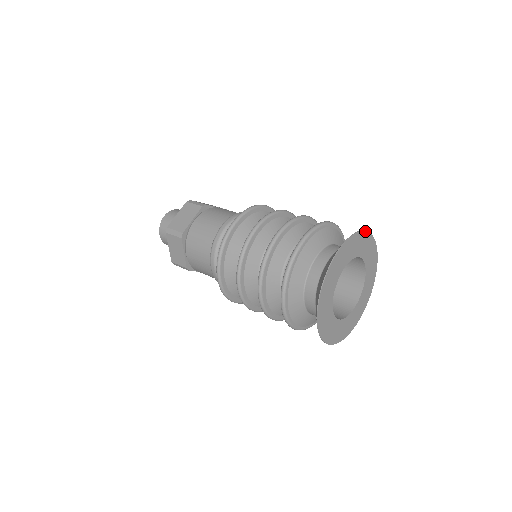
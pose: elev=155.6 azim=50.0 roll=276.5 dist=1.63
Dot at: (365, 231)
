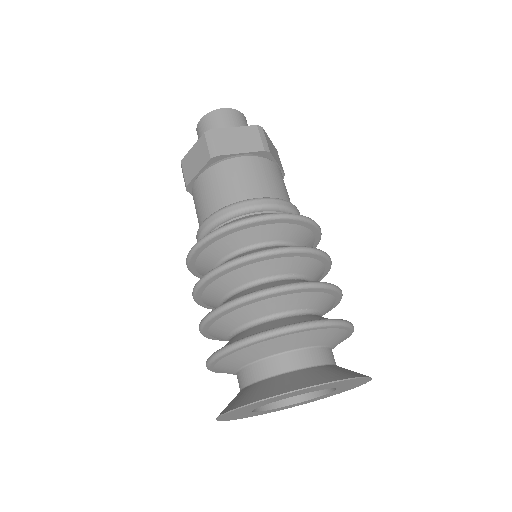
Dot at: (310, 387)
